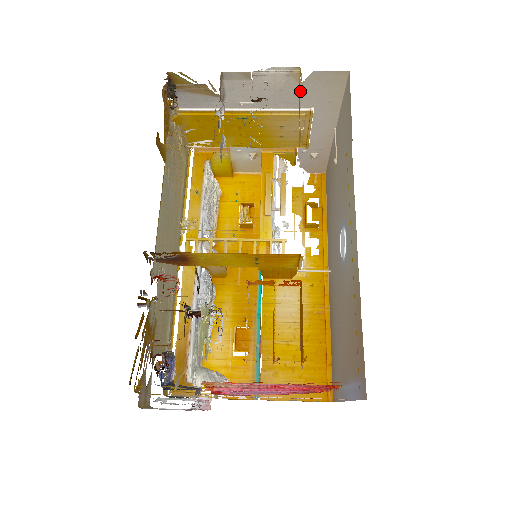
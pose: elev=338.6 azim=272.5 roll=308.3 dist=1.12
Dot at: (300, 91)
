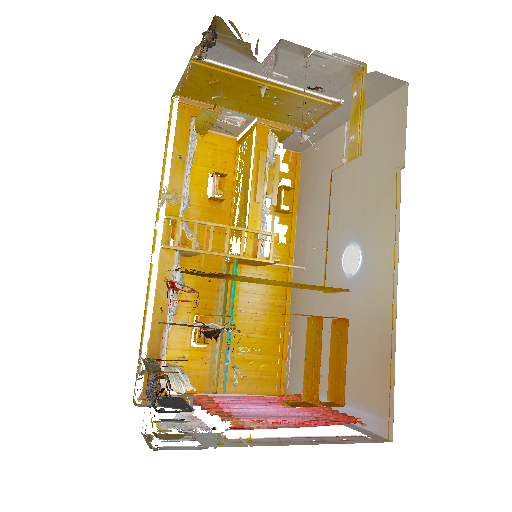
Dot at: (345, 83)
